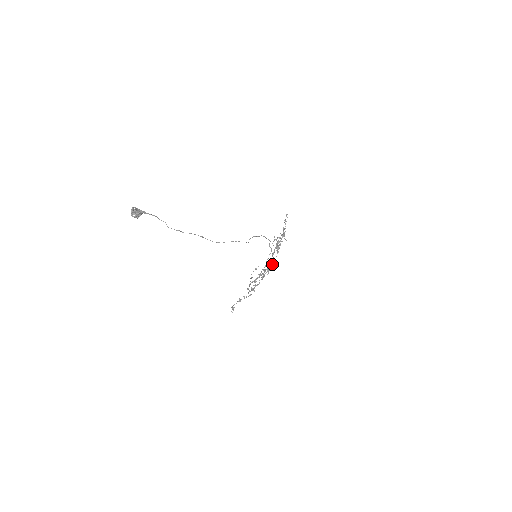
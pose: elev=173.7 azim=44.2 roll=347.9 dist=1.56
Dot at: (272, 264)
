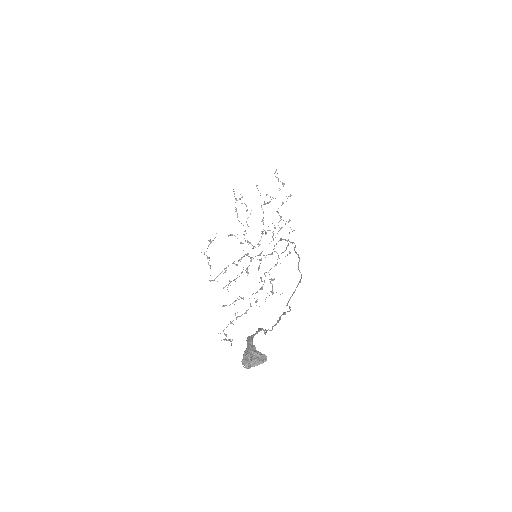
Dot at: (260, 254)
